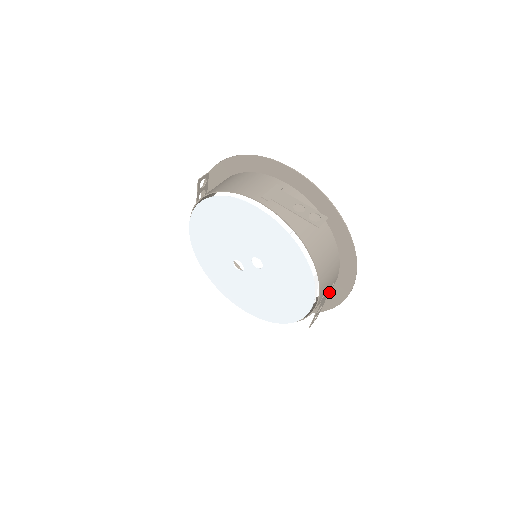
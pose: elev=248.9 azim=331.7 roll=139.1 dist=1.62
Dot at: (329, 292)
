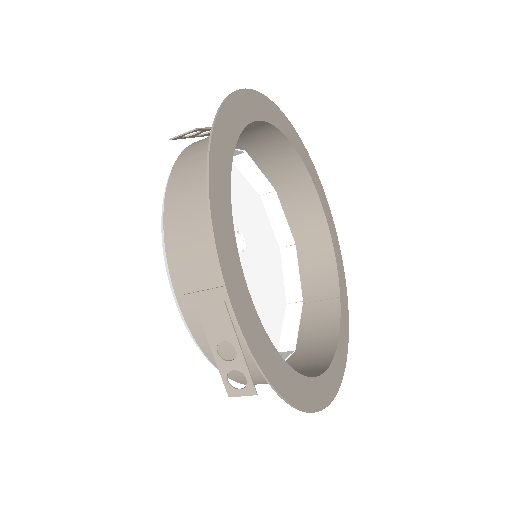
Dot at: (337, 345)
